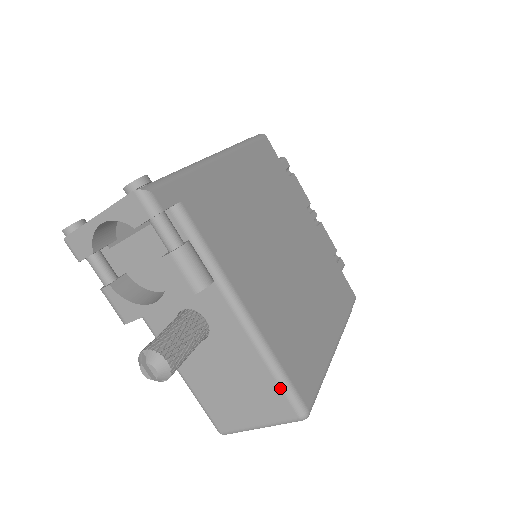
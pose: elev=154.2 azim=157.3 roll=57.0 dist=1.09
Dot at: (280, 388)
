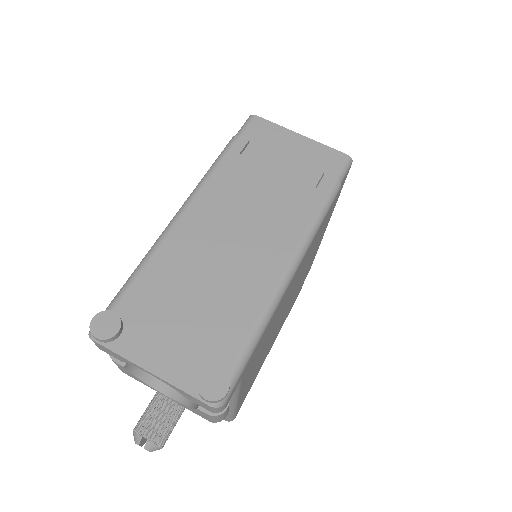
Dot at: (226, 417)
